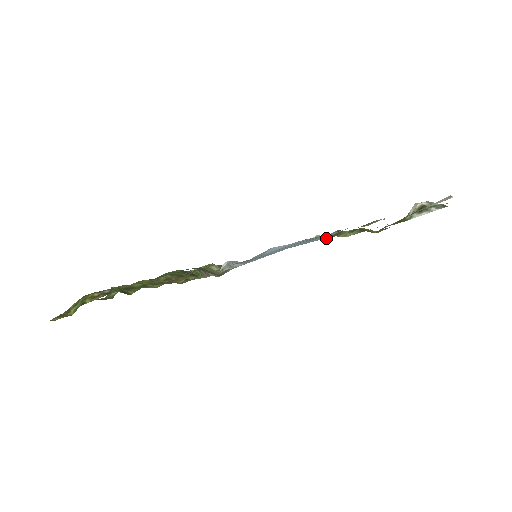
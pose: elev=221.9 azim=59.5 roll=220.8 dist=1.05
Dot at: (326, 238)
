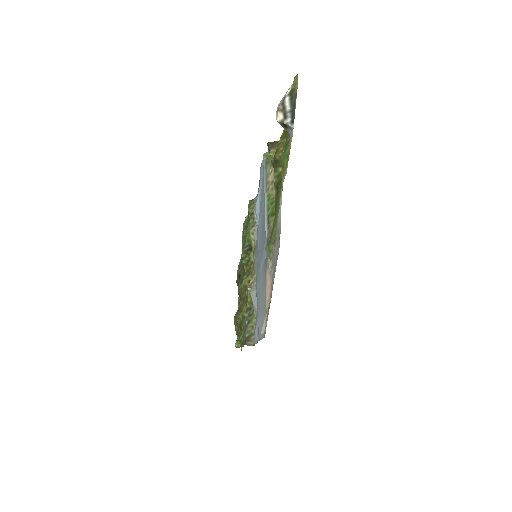
Dot at: occluded
